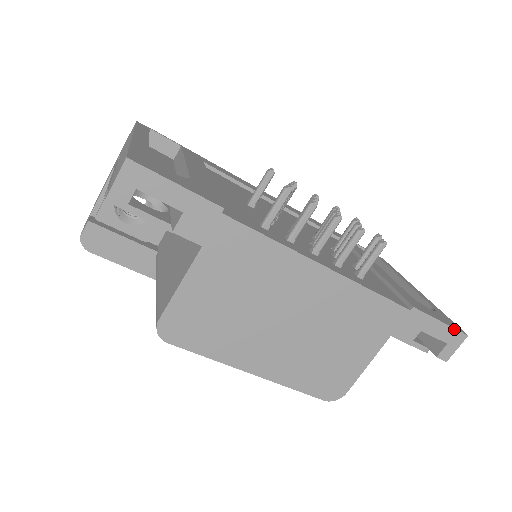
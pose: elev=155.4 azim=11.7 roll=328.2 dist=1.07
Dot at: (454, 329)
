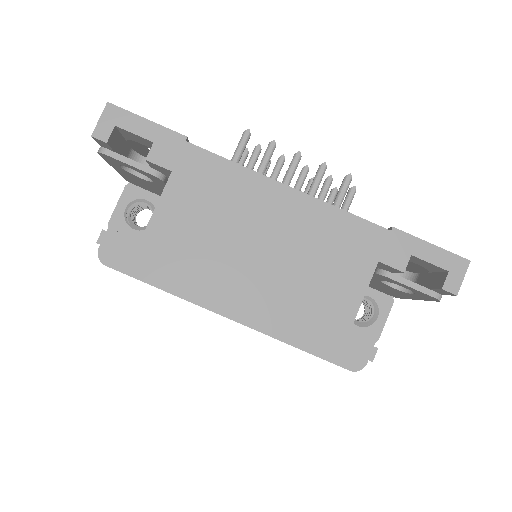
Dot at: (450, 253)
